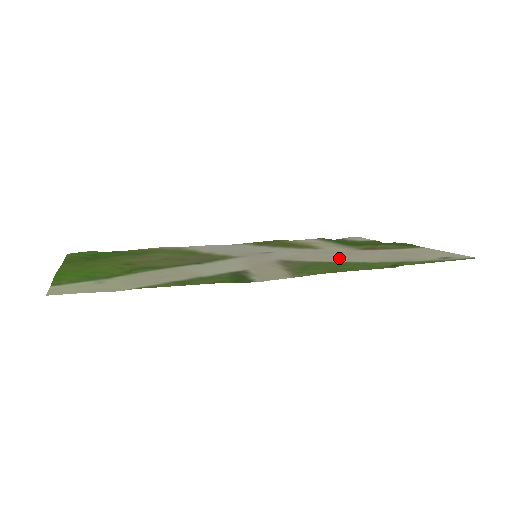
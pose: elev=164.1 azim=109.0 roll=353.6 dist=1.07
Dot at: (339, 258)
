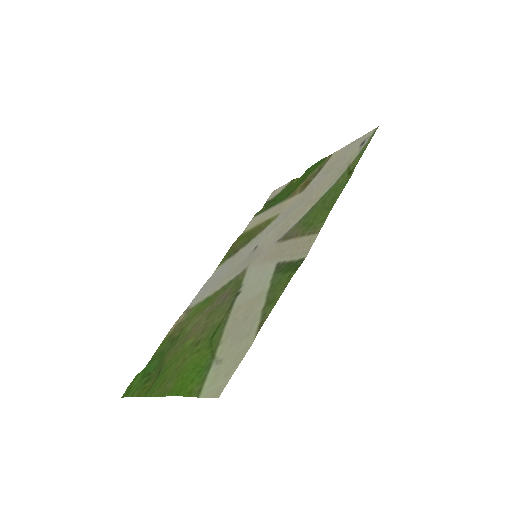
Dot at: (308, 204)
